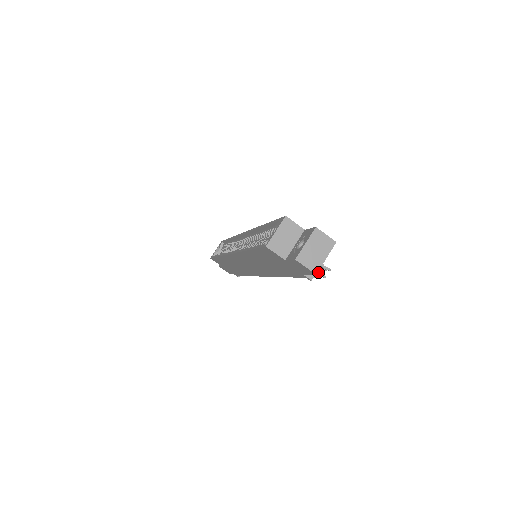
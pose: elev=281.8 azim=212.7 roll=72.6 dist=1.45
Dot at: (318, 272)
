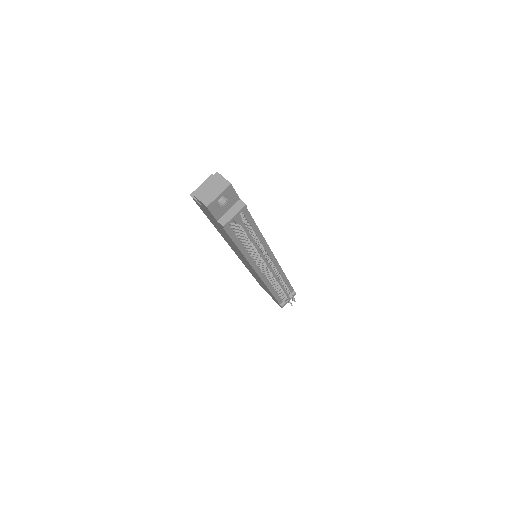
Dot at: (237, 225)
